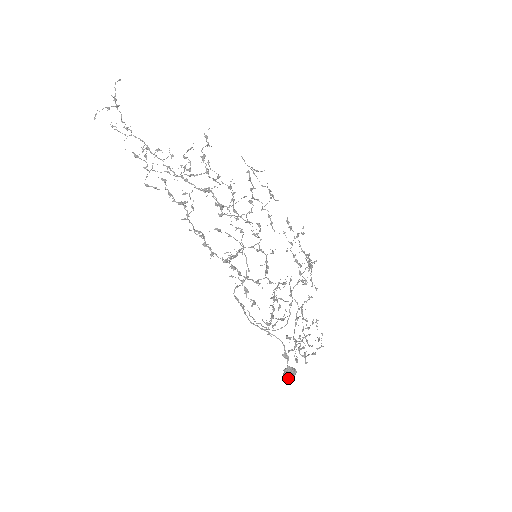
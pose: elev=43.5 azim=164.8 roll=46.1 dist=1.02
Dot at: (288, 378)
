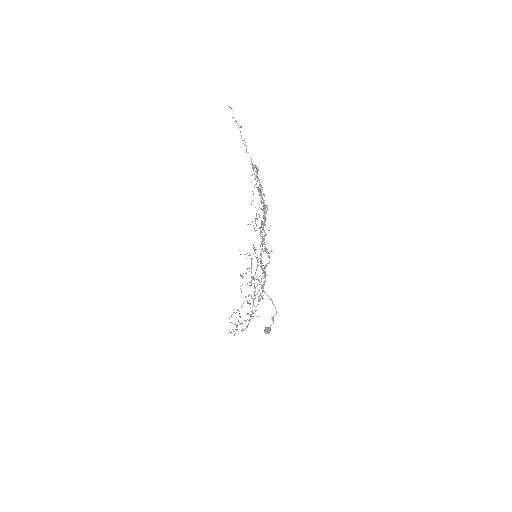
Dot at: (268, 333)
